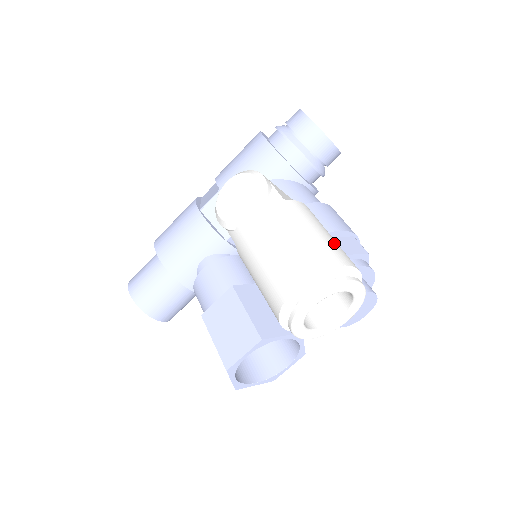
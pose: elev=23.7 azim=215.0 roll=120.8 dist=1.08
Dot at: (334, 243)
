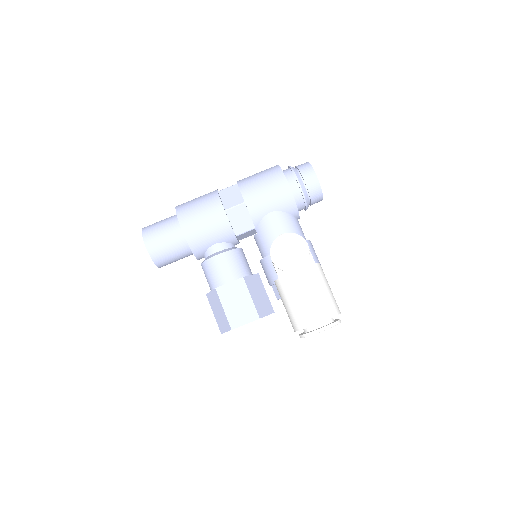
Dot at: occluded
